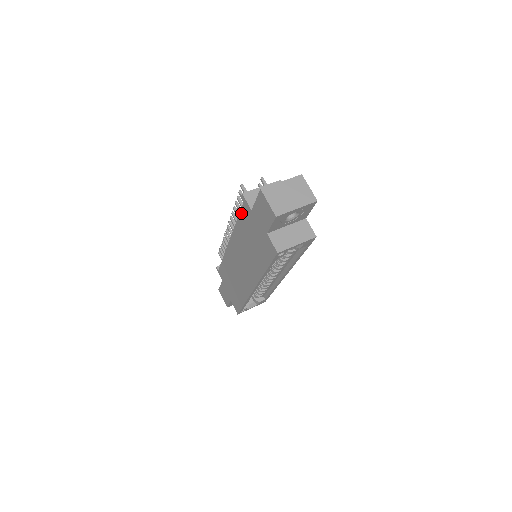
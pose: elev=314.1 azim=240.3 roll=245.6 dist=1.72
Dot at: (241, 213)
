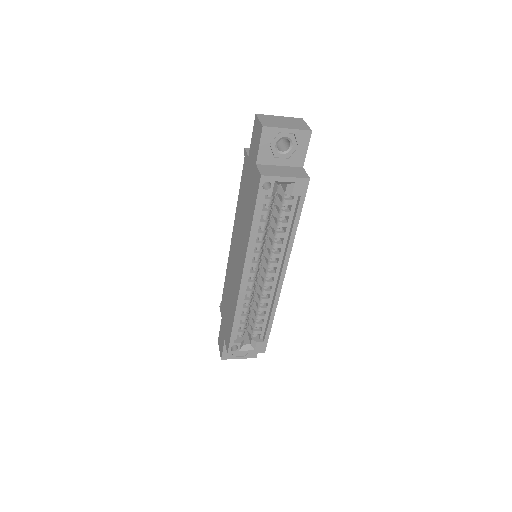
Dot at: (242, 176)
